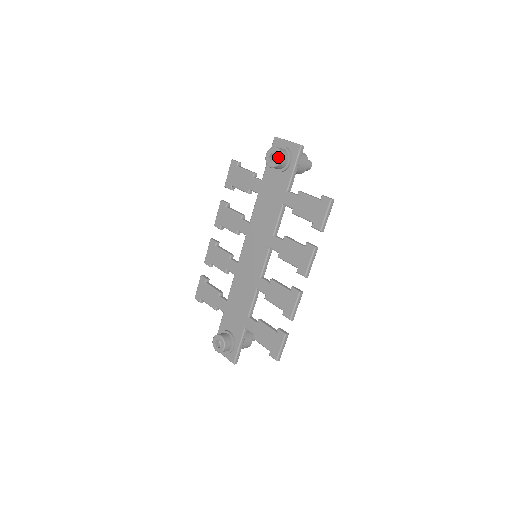
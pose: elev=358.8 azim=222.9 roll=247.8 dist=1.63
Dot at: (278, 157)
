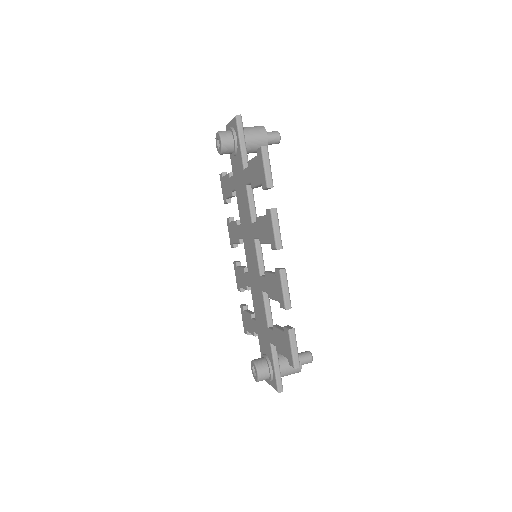
Dot at: (219, 139)
